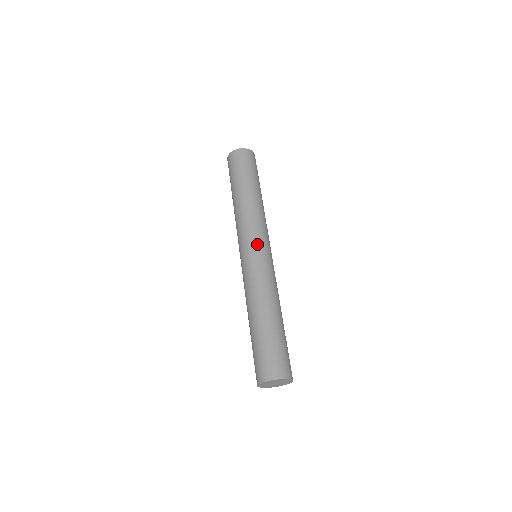
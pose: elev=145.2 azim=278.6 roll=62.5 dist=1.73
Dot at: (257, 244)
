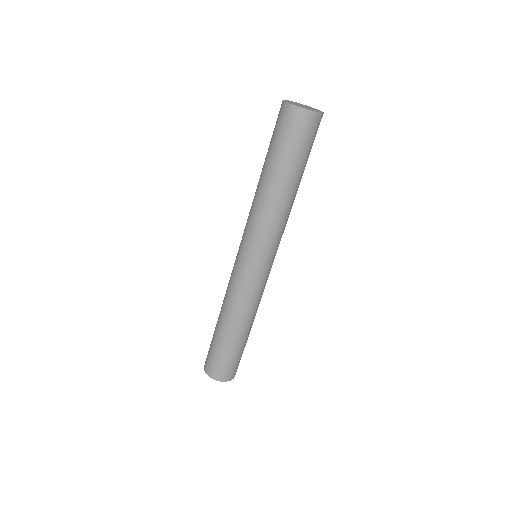
Dot at: (251, 257)
